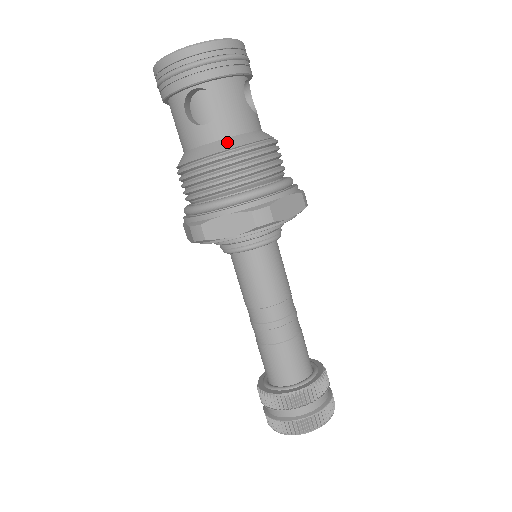
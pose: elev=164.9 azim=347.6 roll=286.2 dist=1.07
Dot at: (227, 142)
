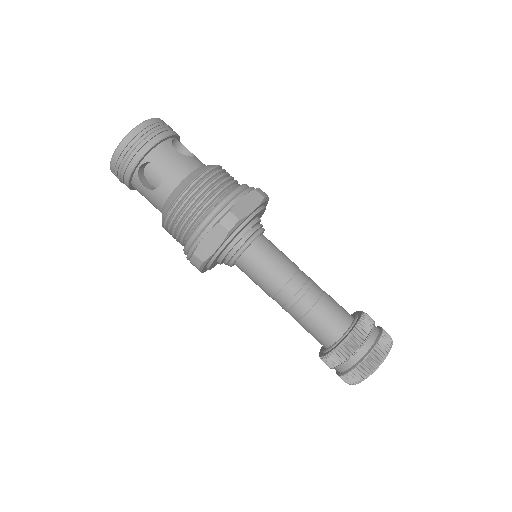
Dot at: (179, 187)
